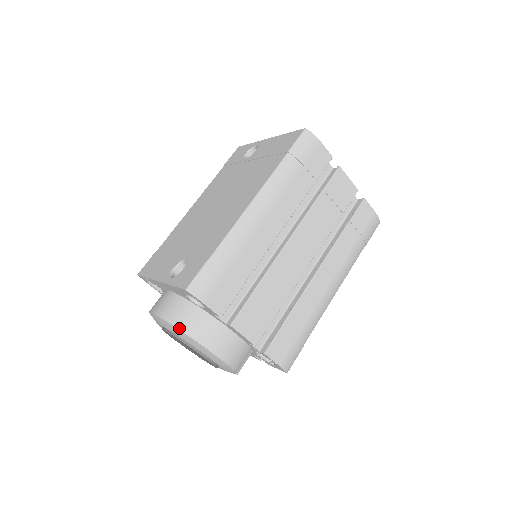
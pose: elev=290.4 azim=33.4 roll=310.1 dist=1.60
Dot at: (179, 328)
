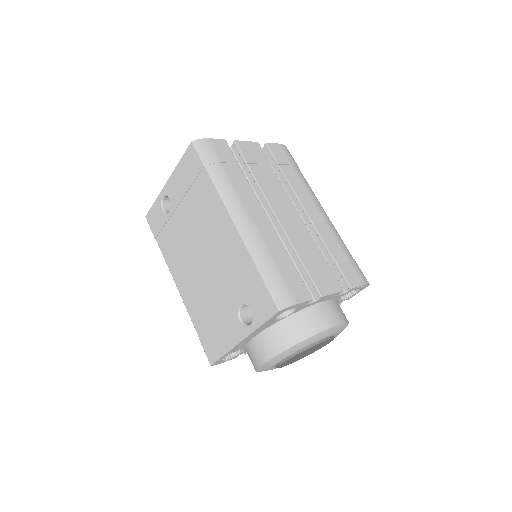
Dot at: (297, 343)
